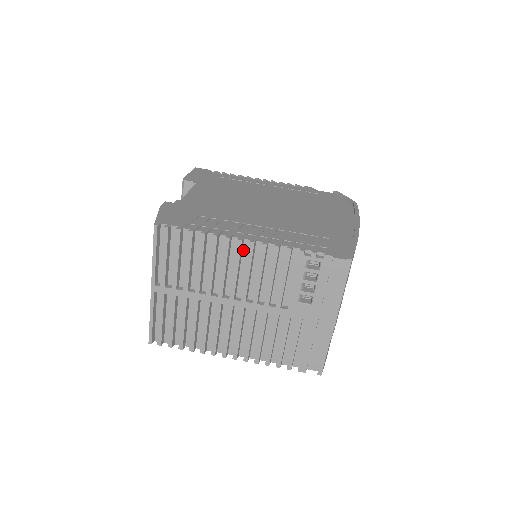
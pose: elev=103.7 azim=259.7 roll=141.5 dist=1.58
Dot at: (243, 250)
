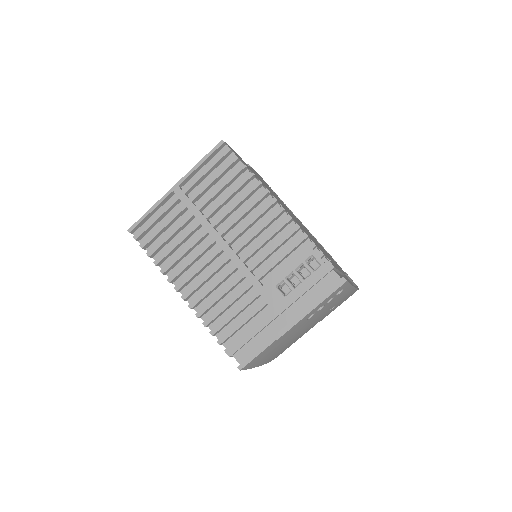
Dot at: (269, 211)
